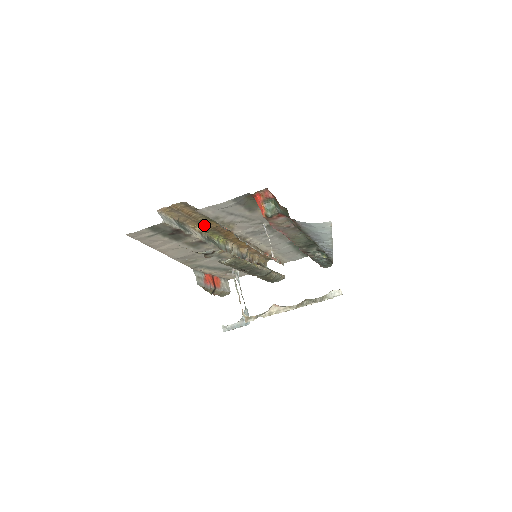
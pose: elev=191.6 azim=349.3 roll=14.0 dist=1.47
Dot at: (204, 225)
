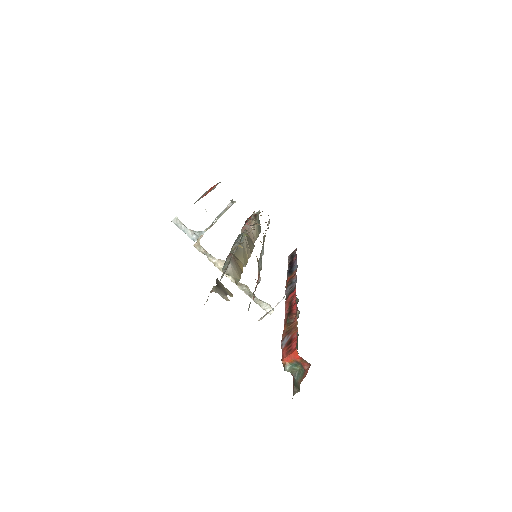
Dot at: occluded
